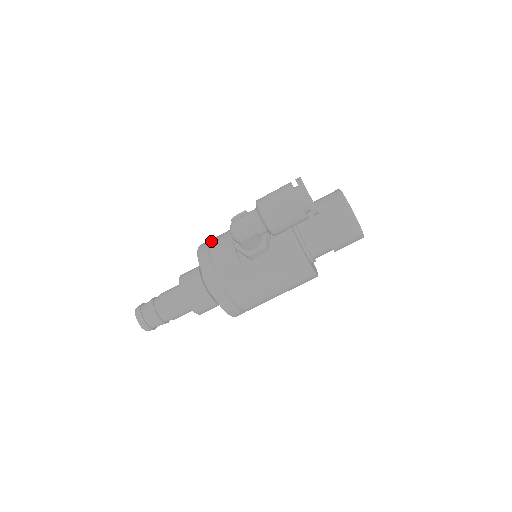
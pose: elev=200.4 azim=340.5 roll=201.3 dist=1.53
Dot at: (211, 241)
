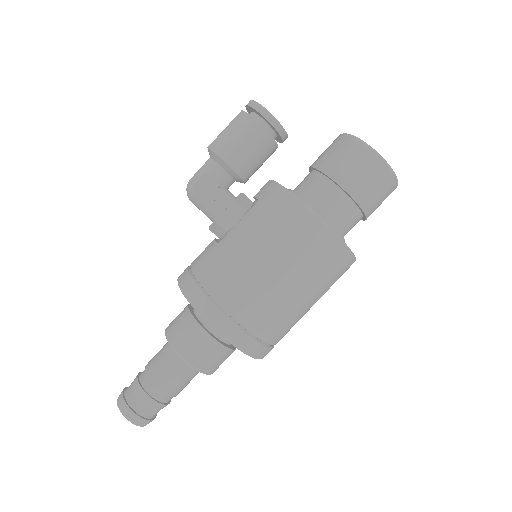
Dot at: occluded
